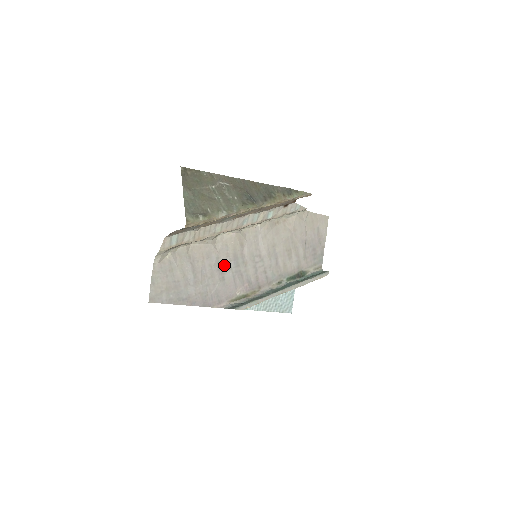
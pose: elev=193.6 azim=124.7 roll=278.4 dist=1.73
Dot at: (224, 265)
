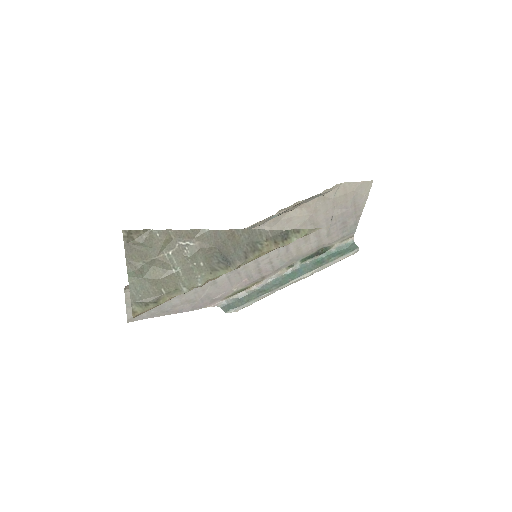
Dot at: occluded
